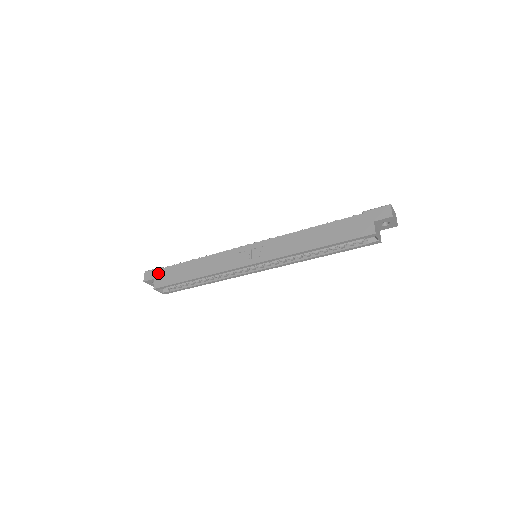
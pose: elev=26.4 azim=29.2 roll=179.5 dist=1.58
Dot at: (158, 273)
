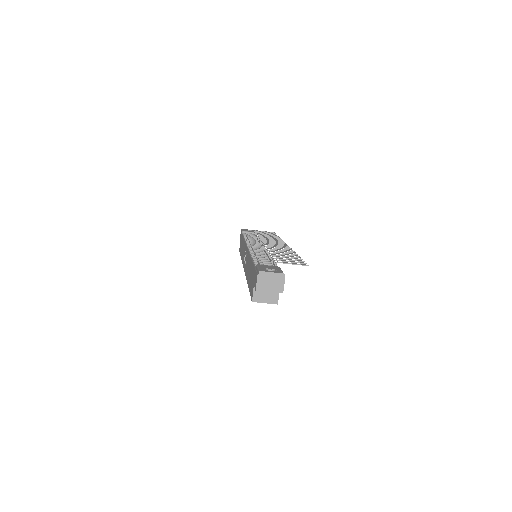
Dot at: occluded
